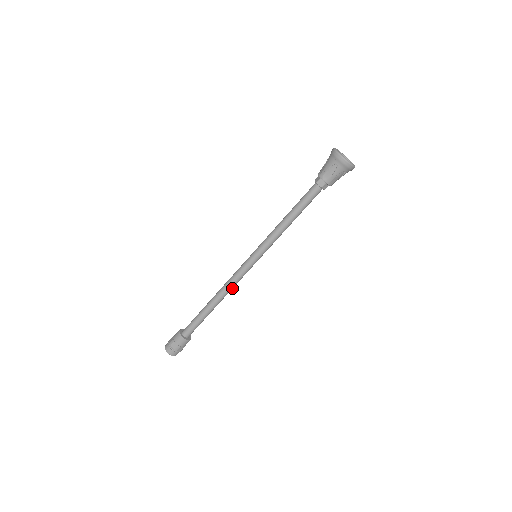
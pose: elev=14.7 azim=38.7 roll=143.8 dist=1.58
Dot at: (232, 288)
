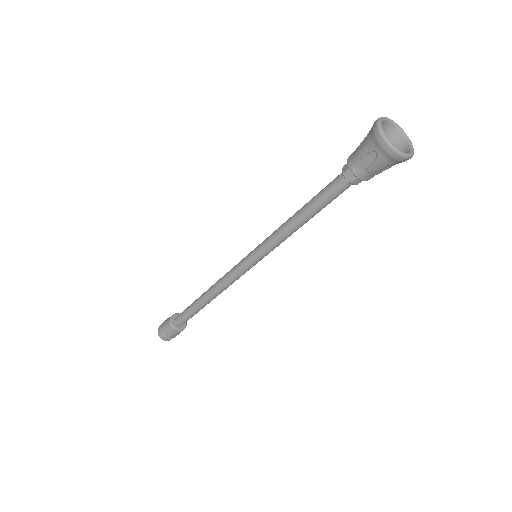
Dot at: (227, 287)
